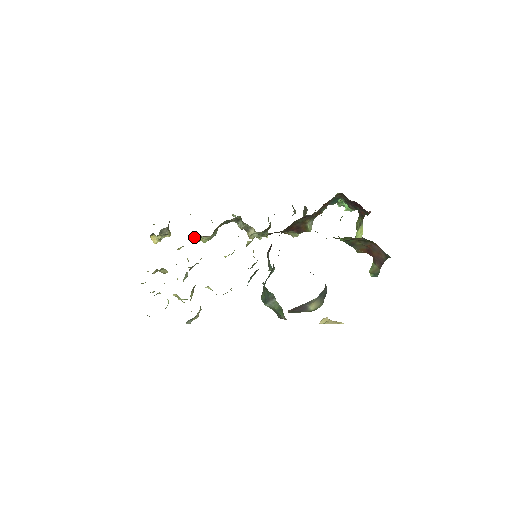
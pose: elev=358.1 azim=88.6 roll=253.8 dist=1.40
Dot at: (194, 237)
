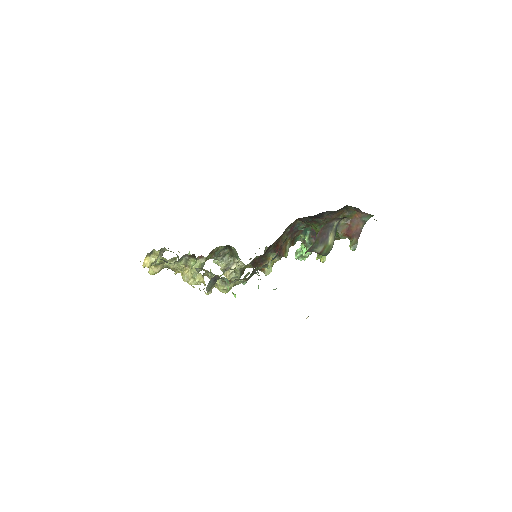
Dot at: occluded
